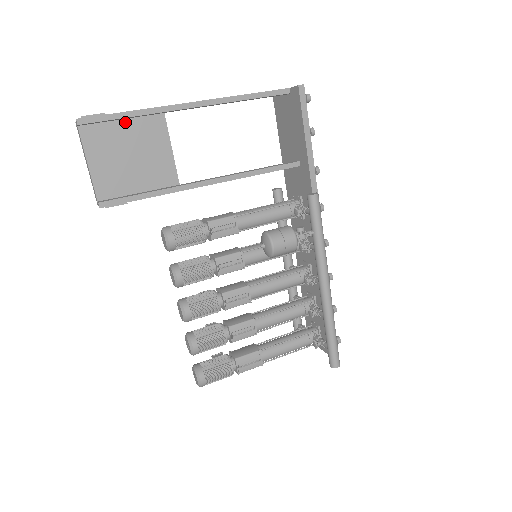
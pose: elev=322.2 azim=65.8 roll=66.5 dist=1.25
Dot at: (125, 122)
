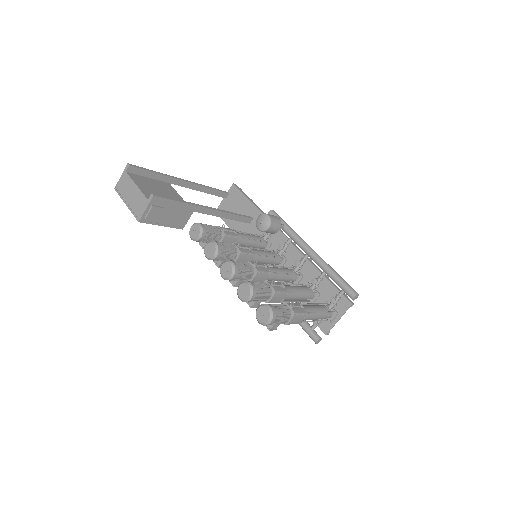
Dot at: (151, 179)
